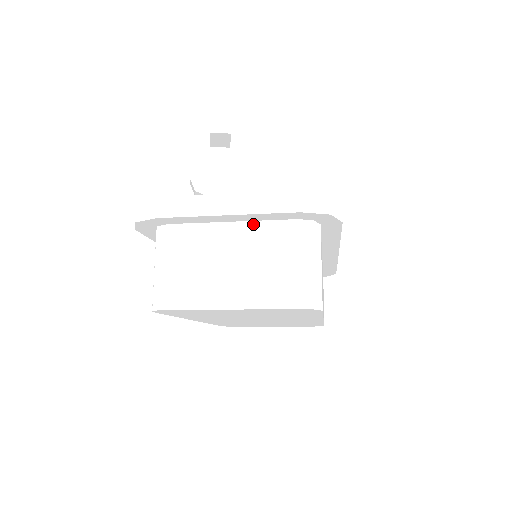
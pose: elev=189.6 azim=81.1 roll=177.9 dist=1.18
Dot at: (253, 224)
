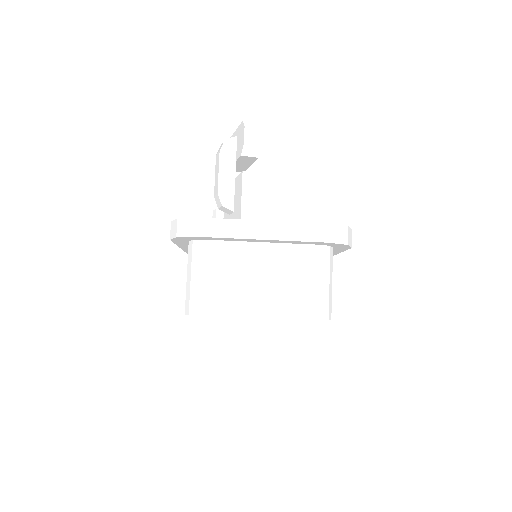
Dot at: (281, 246)
